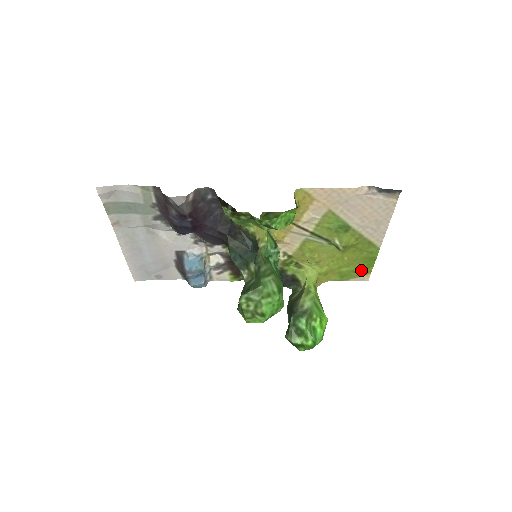
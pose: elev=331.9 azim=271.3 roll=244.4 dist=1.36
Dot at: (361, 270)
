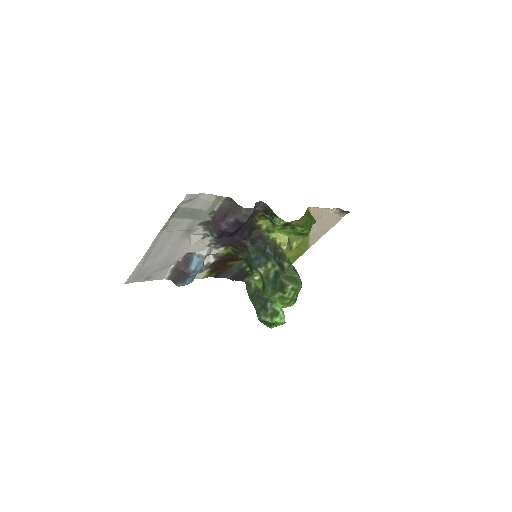
Dot at: occluded
